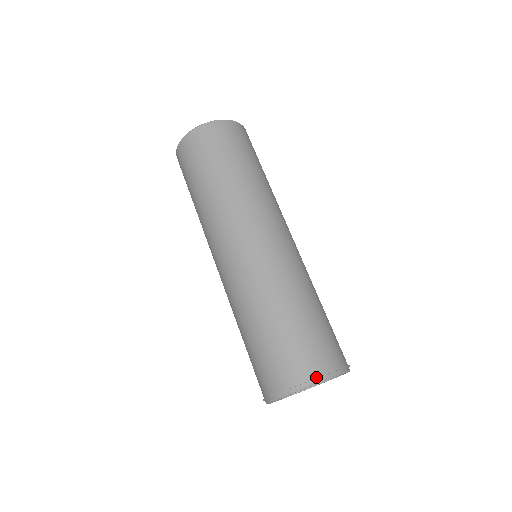
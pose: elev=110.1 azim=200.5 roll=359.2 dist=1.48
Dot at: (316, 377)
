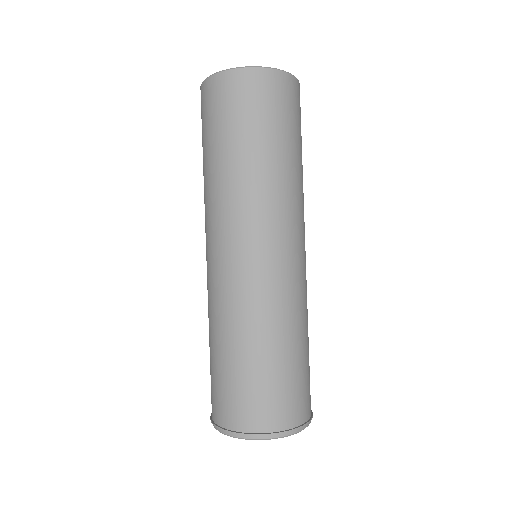
Dot at: (304, 425)
